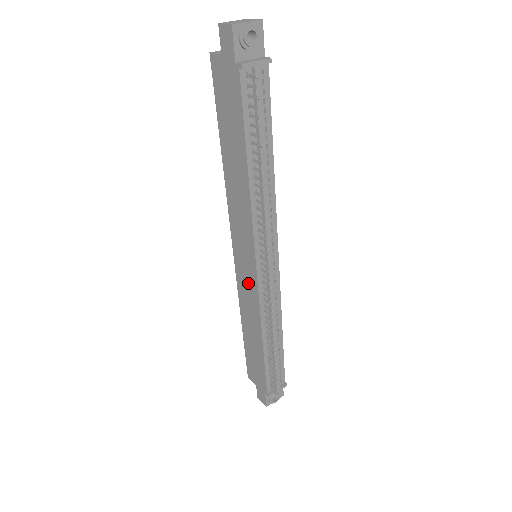
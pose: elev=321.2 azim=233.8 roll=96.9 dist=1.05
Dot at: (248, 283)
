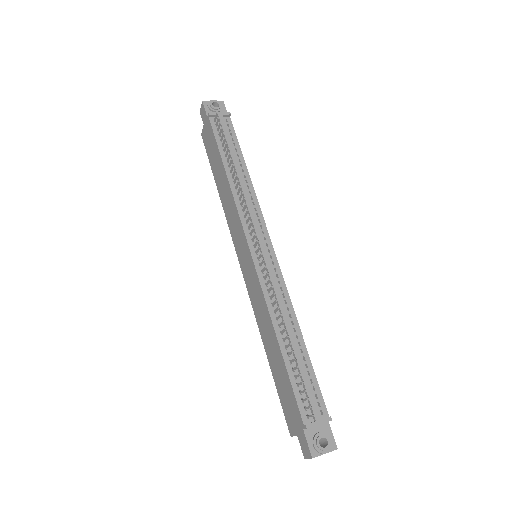
Dot at: (252, 280)
